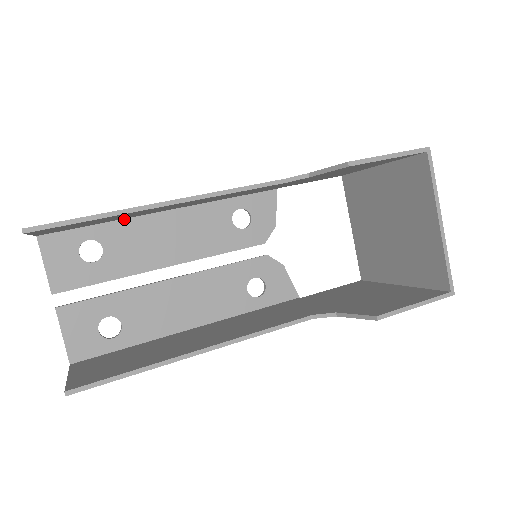
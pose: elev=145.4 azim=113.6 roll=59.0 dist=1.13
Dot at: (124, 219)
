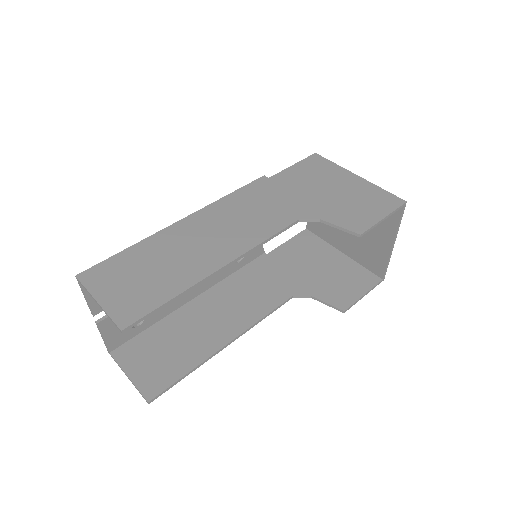
Dot at: (149, 243)
